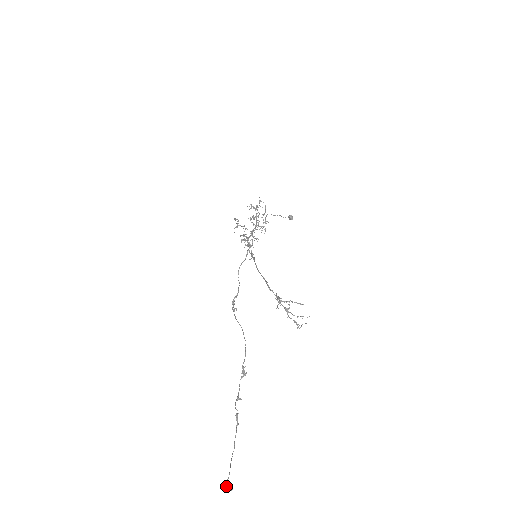
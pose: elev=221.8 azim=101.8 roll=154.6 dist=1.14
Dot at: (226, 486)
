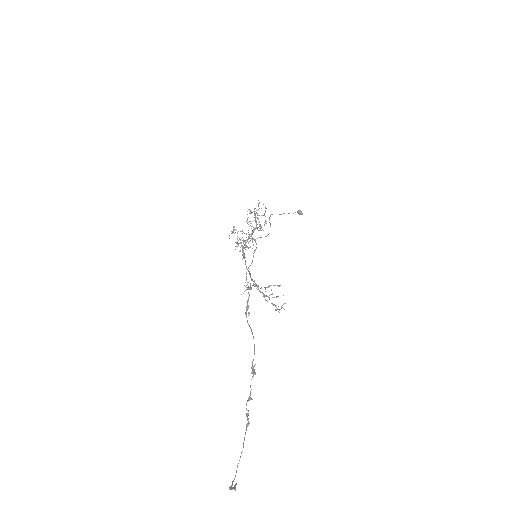
Dot at: (230, 487)
